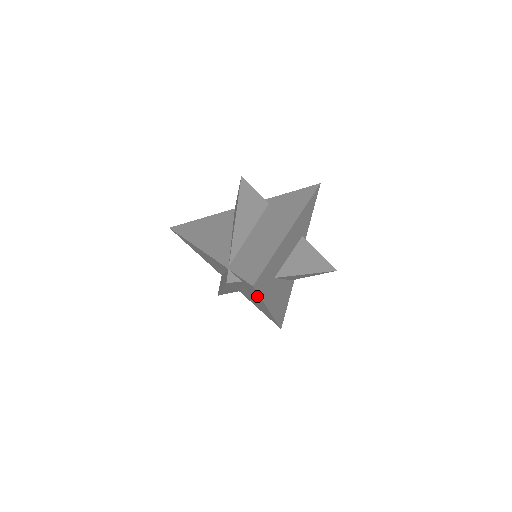
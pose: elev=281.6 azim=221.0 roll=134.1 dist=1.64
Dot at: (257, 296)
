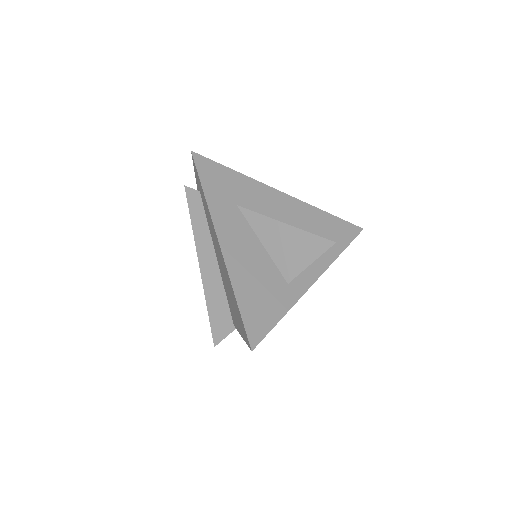
Dot at: (204, 199)
